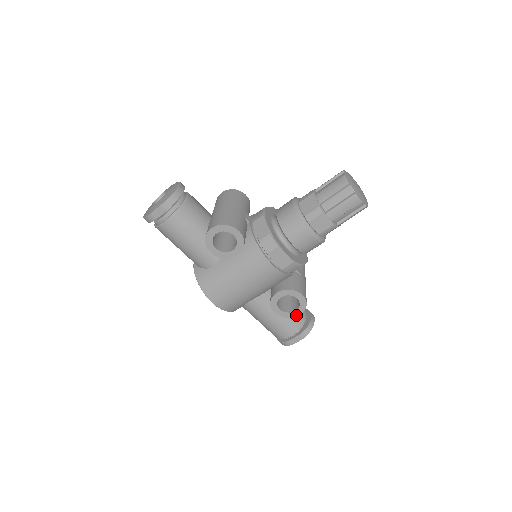
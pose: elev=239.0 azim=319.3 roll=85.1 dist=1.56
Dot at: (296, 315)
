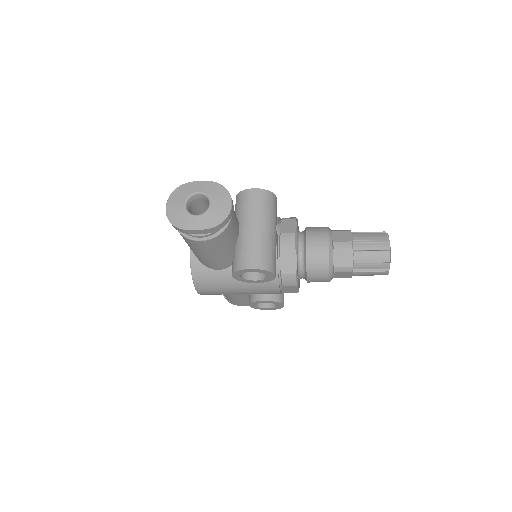
Dot at: (265, 309)
